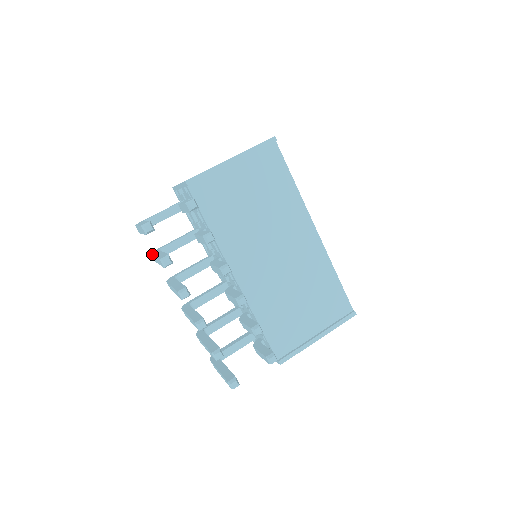
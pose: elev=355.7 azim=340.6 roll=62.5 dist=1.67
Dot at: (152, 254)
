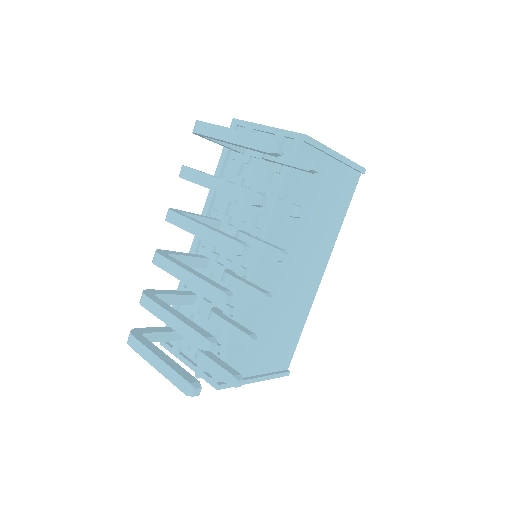
Dot at: occluded
